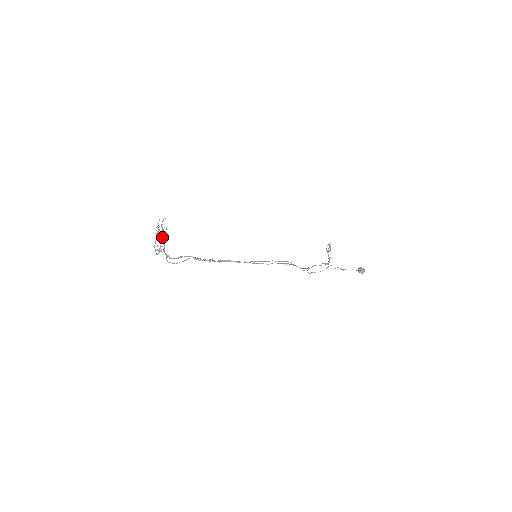
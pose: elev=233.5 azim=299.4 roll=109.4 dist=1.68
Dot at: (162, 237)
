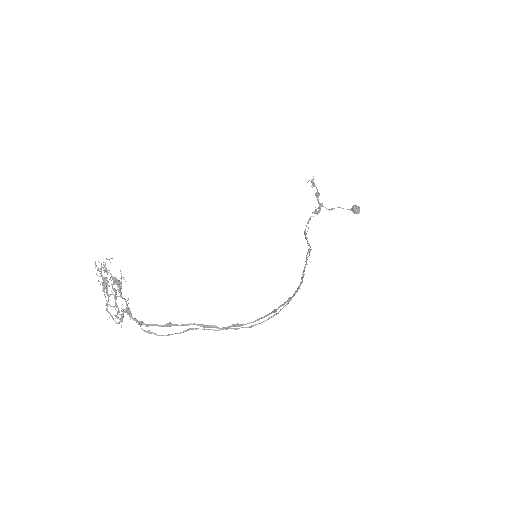
Dot at: (113, 288)
